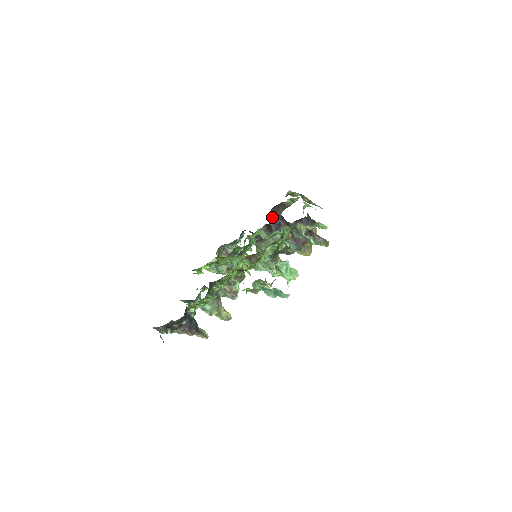
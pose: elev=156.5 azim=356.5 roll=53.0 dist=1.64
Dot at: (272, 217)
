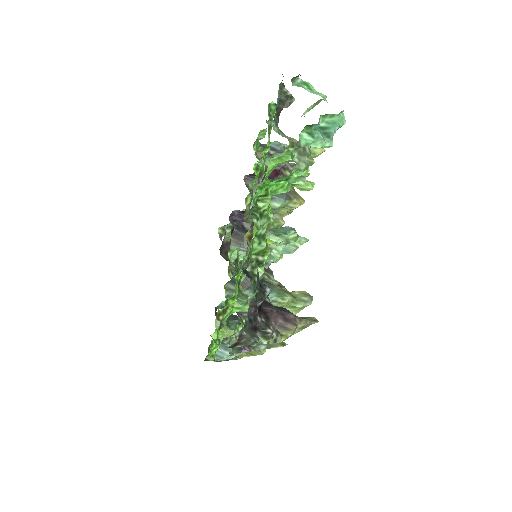
Dot at: occluded
